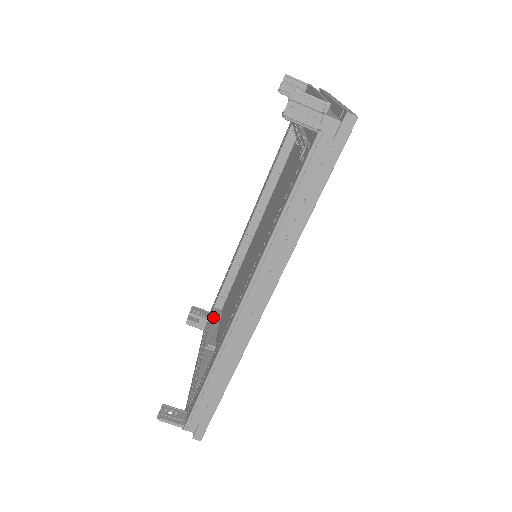
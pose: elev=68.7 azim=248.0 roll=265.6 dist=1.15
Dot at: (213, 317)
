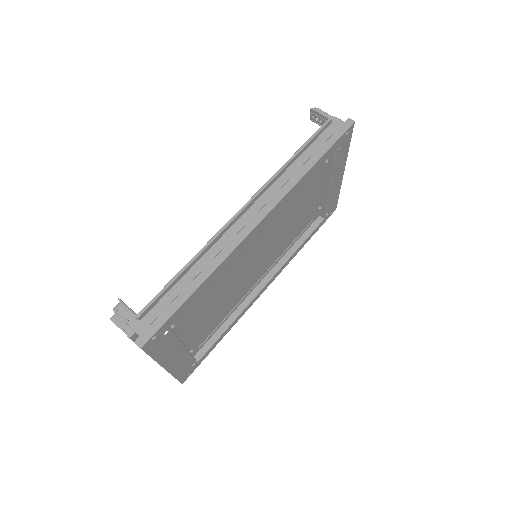
Dot at: occluded
